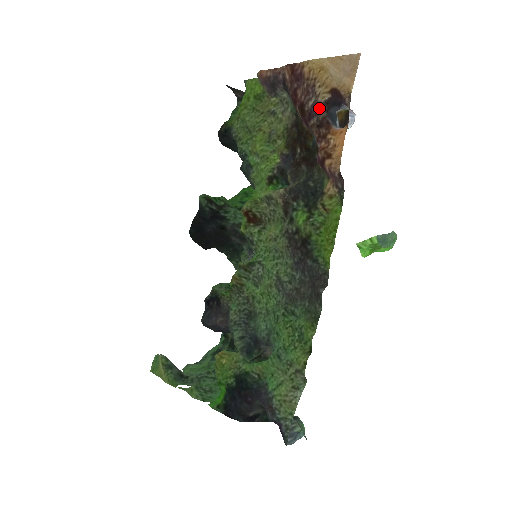
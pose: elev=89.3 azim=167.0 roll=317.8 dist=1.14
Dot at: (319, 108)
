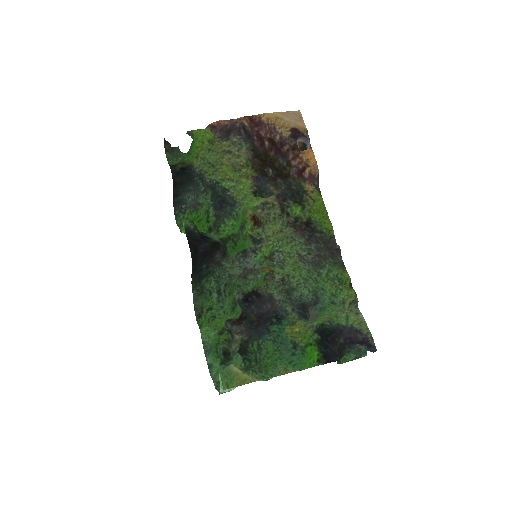
Dot at: (287, 139)
